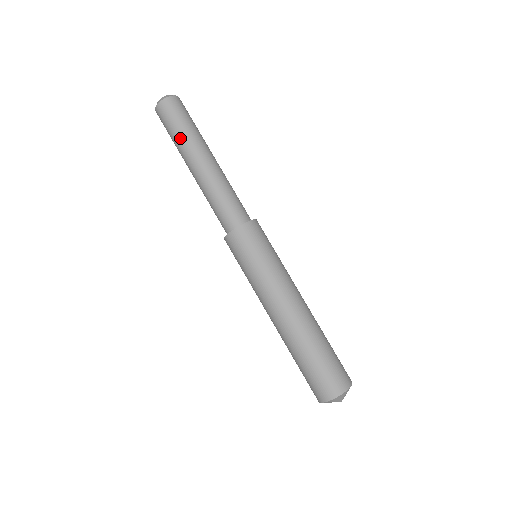
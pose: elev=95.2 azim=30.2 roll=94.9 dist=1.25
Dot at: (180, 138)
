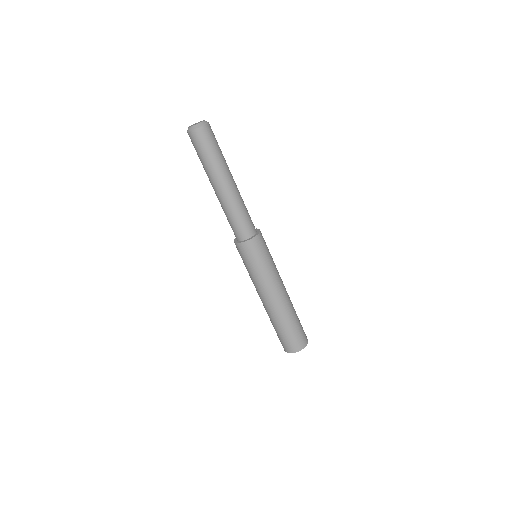
Dot at: (205, 165)
